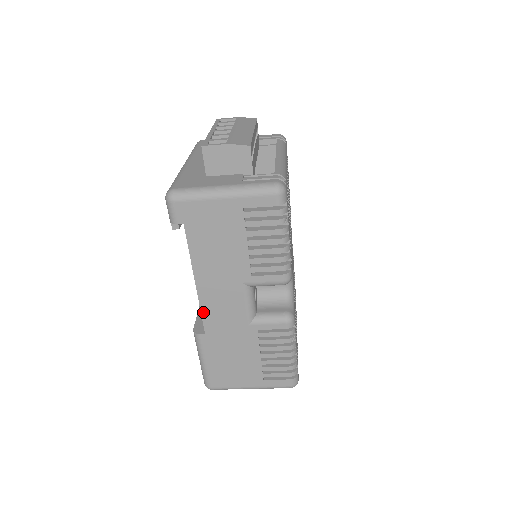
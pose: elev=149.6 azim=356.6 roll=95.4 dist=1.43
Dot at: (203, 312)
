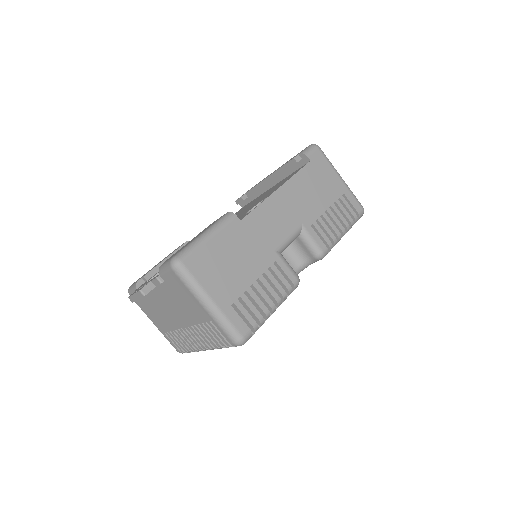
Dot at: (259, 207)
